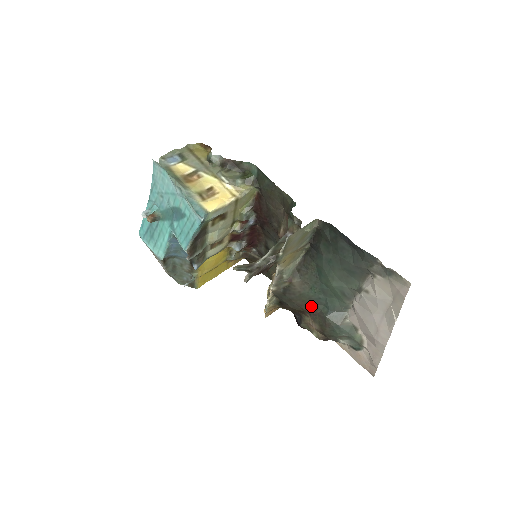
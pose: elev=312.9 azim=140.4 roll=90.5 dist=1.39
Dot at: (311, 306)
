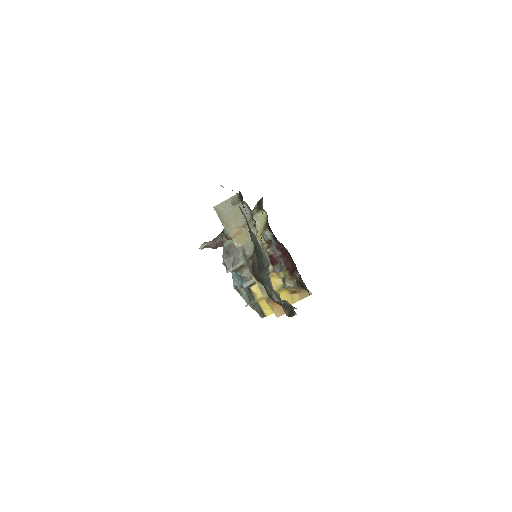
Dot at: occluded
